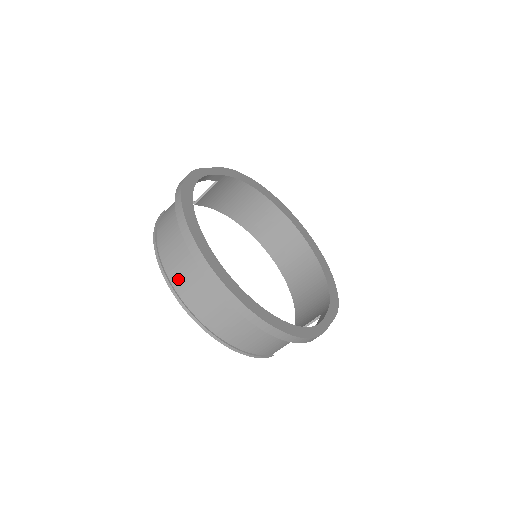
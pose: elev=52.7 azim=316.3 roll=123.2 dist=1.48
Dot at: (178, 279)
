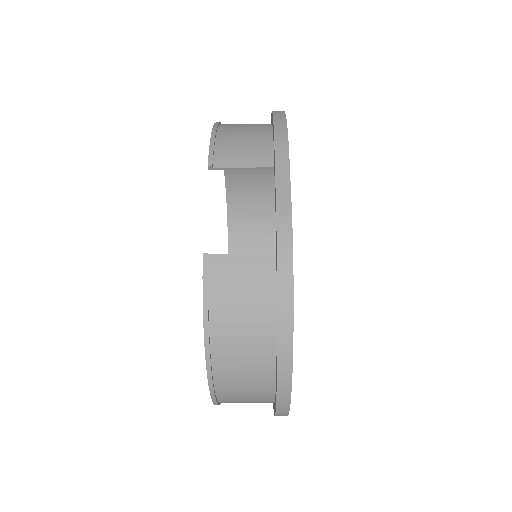
Dot at: (229, 393)
